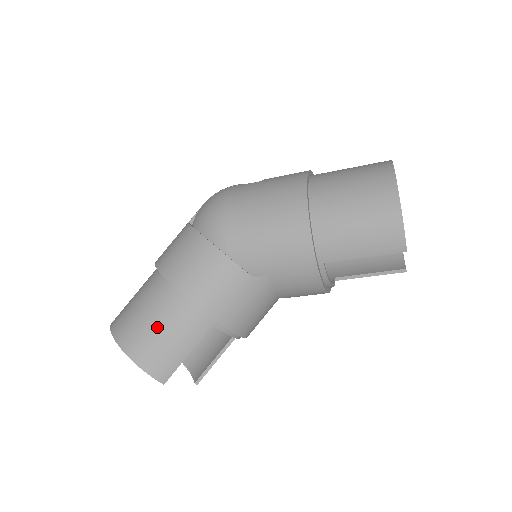
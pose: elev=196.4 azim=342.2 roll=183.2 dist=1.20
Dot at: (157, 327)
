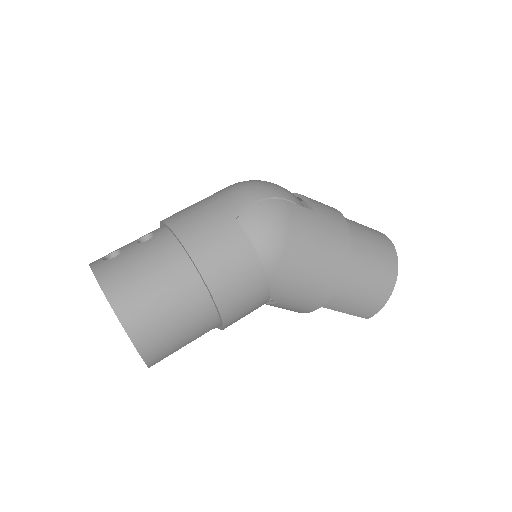
Dot at: (176, 325)
